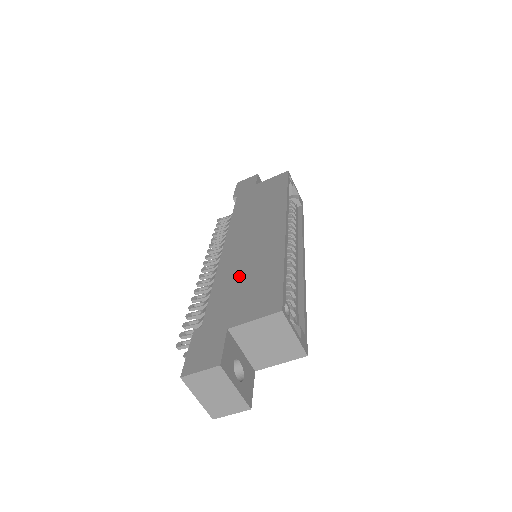
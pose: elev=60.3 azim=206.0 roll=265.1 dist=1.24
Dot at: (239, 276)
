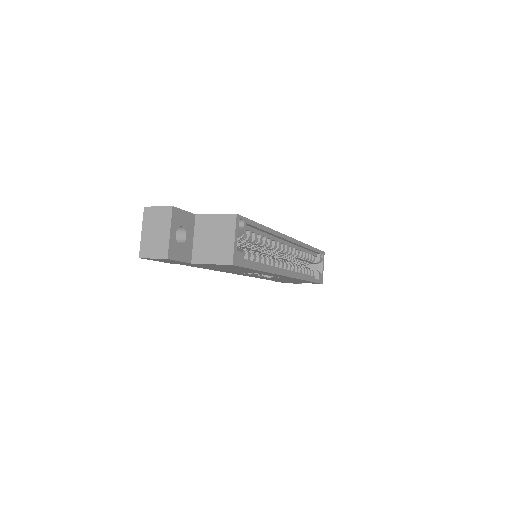
Dot at: occluded
